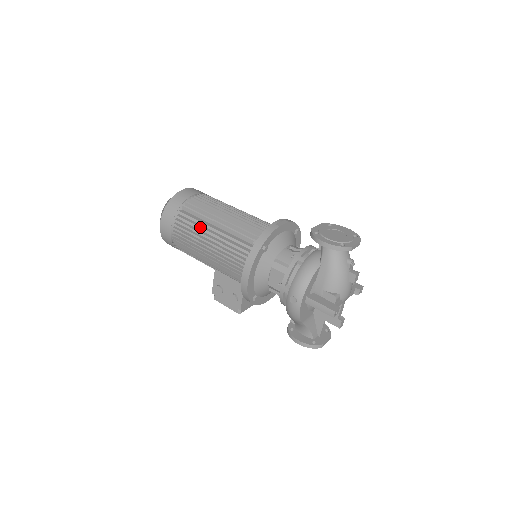
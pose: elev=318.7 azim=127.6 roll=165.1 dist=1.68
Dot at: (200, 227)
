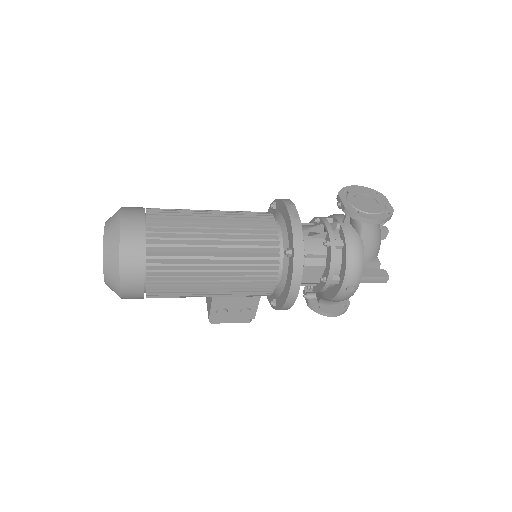
Dot at: (195, 264)
